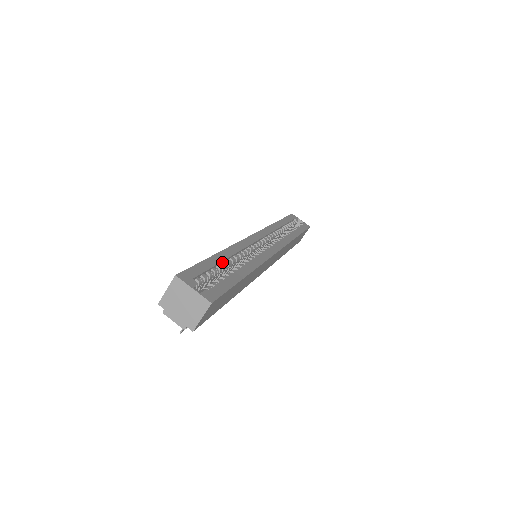
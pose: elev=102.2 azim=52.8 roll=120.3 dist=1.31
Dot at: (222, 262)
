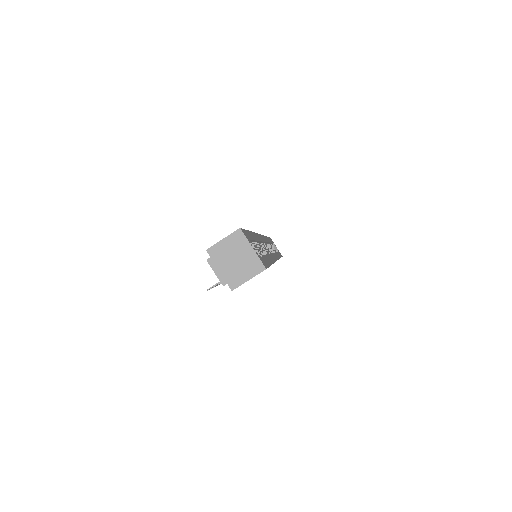
Dot at: (255, 241)
